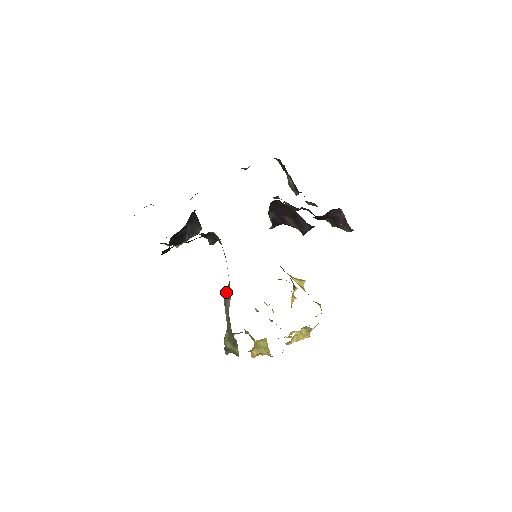
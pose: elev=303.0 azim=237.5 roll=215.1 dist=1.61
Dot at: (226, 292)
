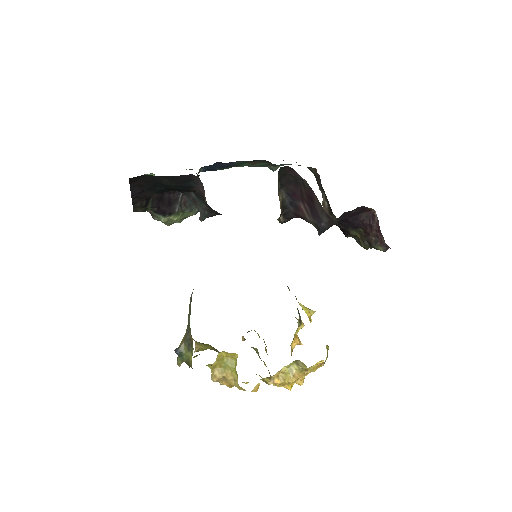
Dot at: occluded
